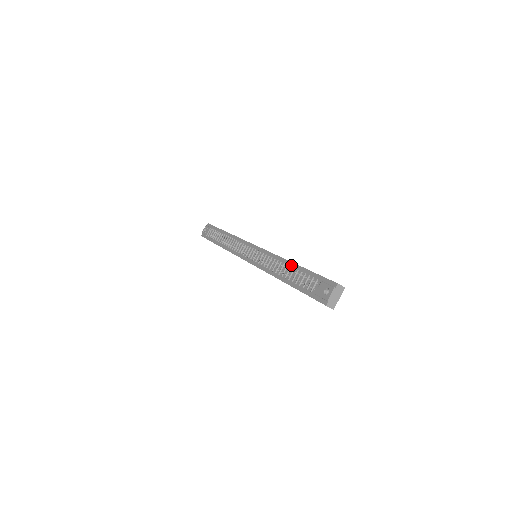
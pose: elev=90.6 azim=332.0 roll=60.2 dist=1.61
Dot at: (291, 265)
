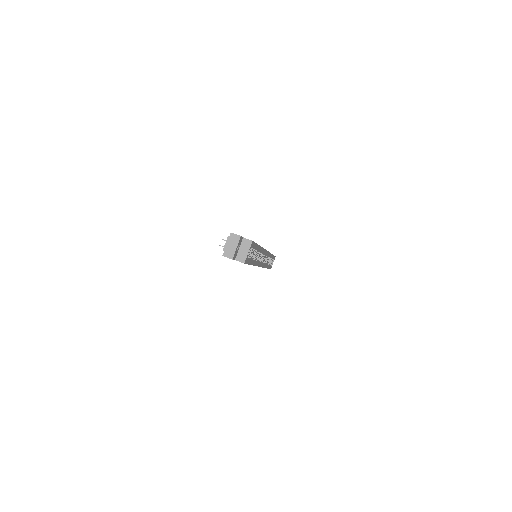
Dot at: occluded
